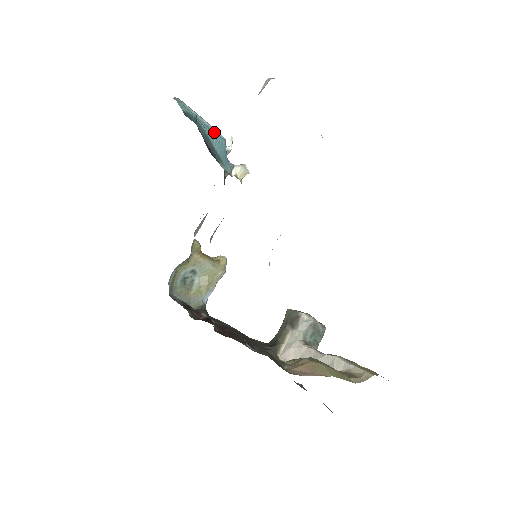
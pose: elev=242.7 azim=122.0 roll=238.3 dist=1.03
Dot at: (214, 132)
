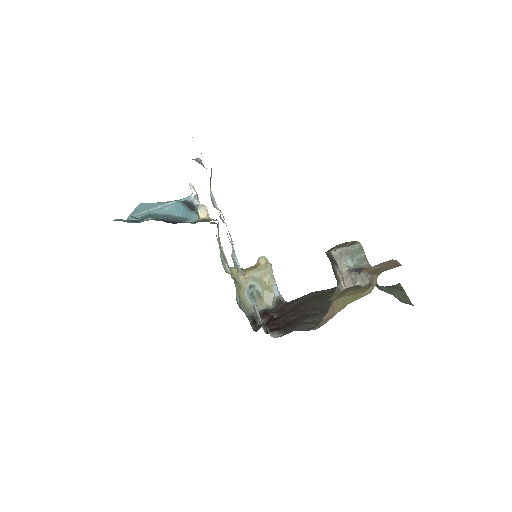
Dot at: (168, 206)
